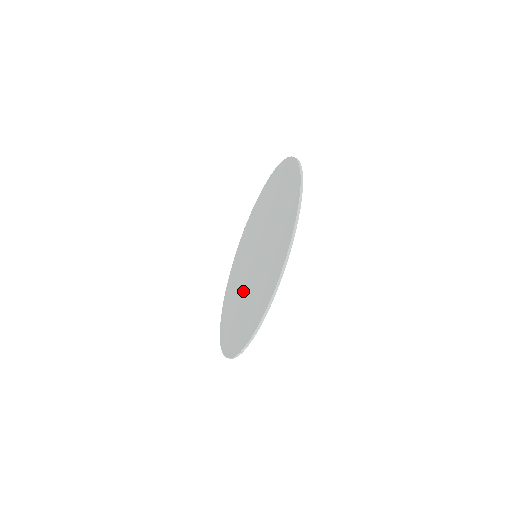
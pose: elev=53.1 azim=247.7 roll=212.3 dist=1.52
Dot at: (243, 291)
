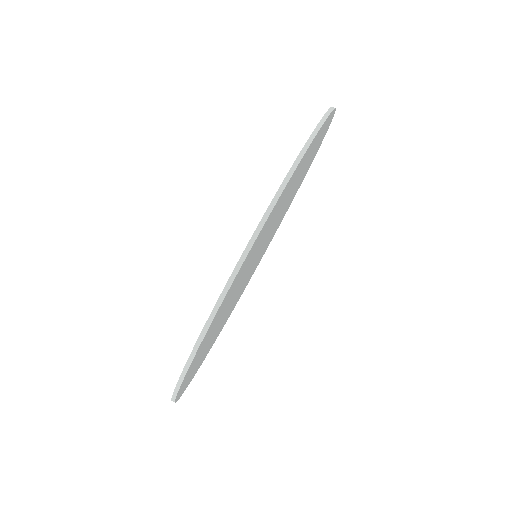
Dot at: occluded
